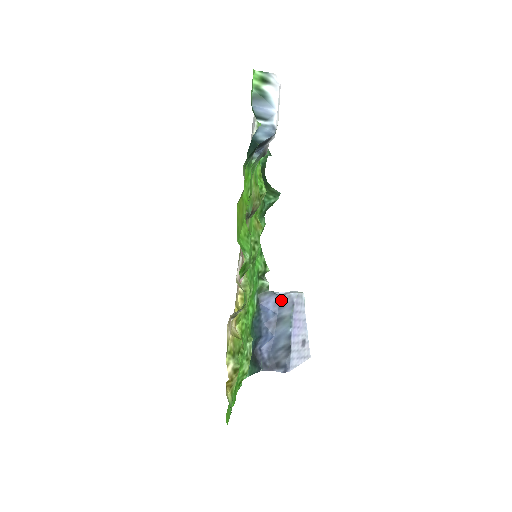
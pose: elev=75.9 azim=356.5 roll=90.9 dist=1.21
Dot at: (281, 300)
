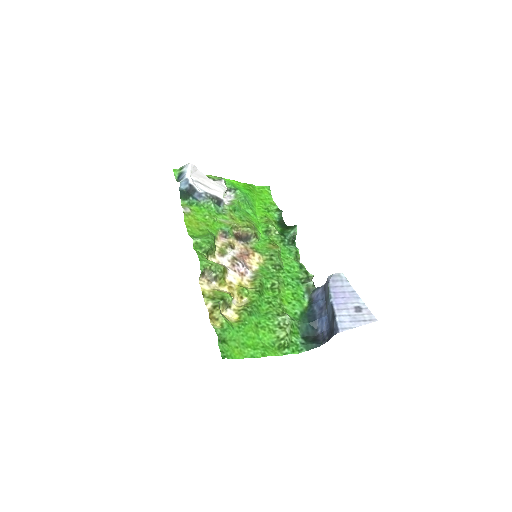
Dot at: (324, 287)
